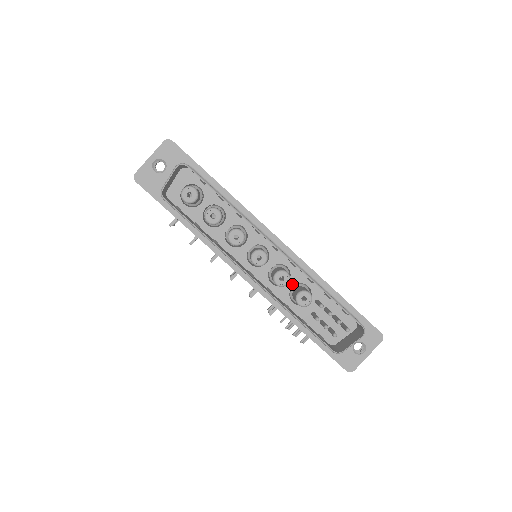
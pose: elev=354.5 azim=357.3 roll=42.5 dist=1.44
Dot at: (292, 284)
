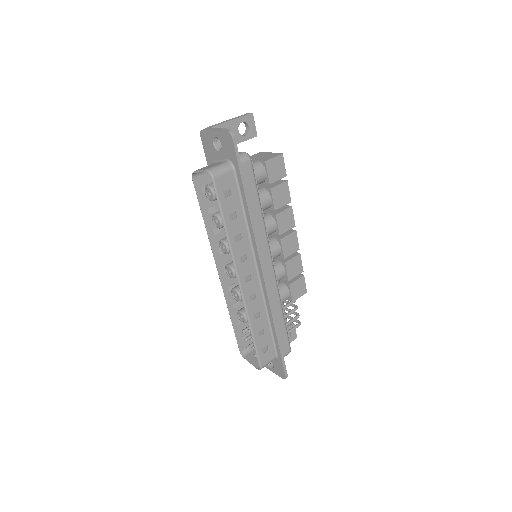
Dot at: occluded
